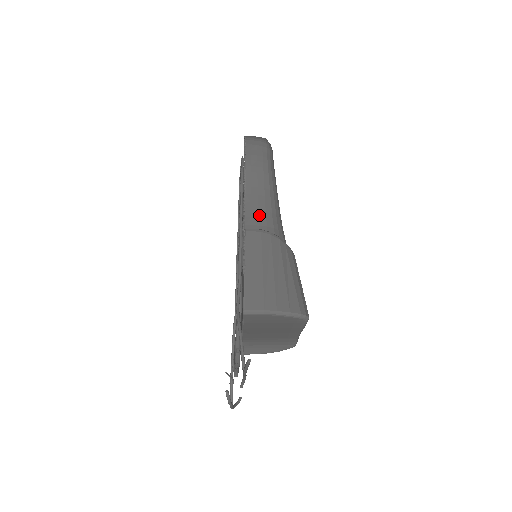
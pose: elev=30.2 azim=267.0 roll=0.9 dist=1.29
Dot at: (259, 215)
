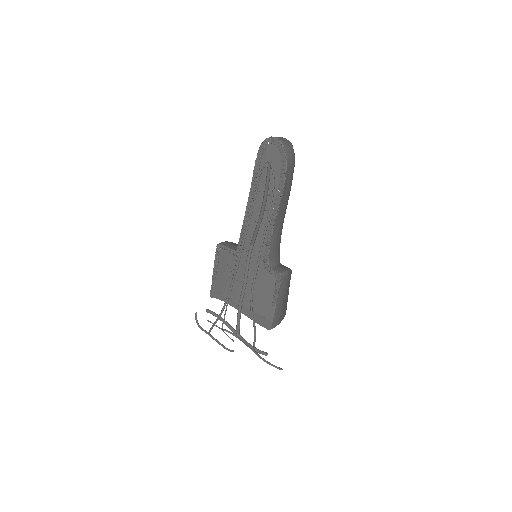
Dot at: (277, 240)
